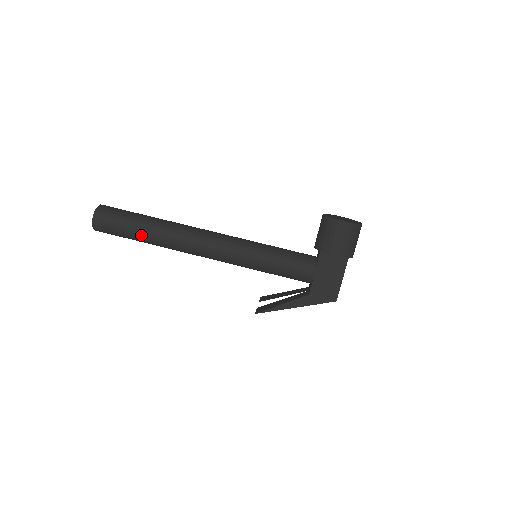
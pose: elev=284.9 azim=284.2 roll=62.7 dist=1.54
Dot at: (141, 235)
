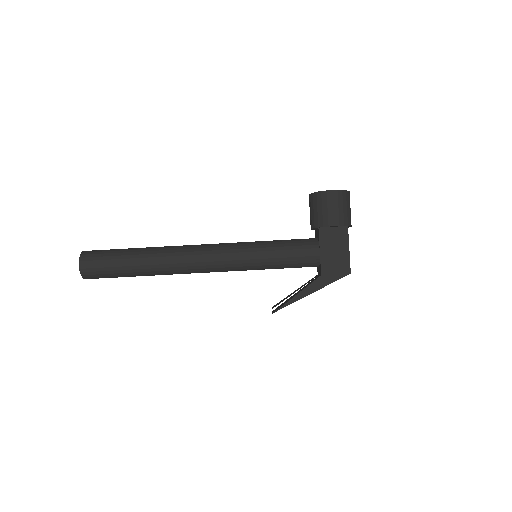
Dot at: (133, 266)
